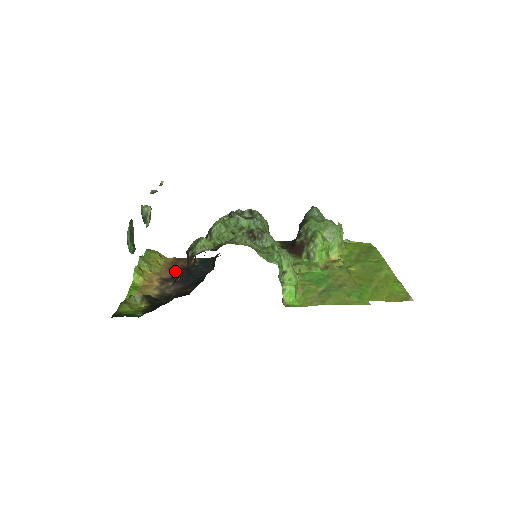
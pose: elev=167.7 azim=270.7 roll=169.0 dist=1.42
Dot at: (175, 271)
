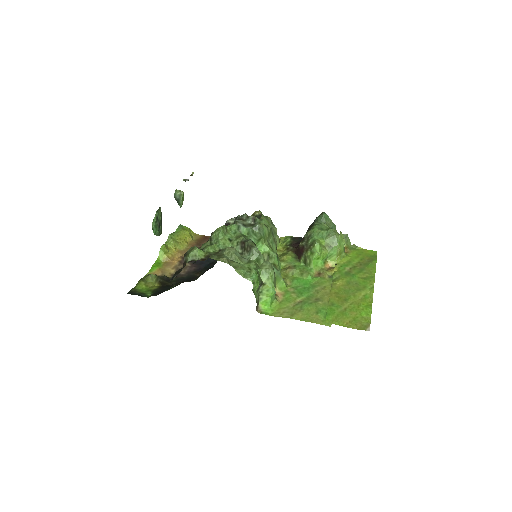
Dot at: occluded
